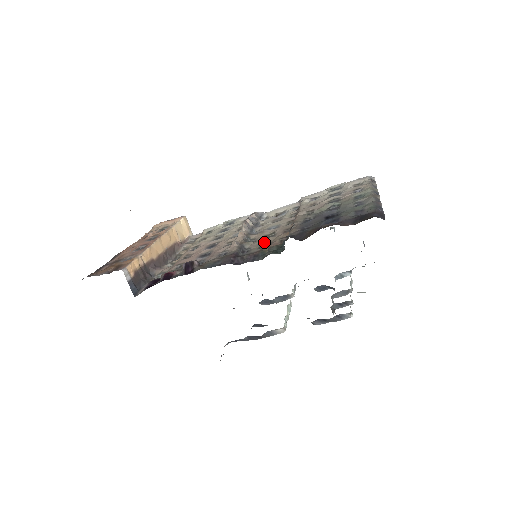
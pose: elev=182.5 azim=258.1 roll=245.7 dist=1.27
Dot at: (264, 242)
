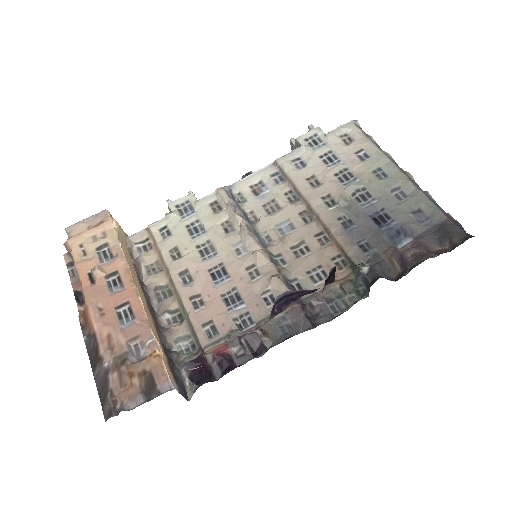
Dot at: (310, 266)
